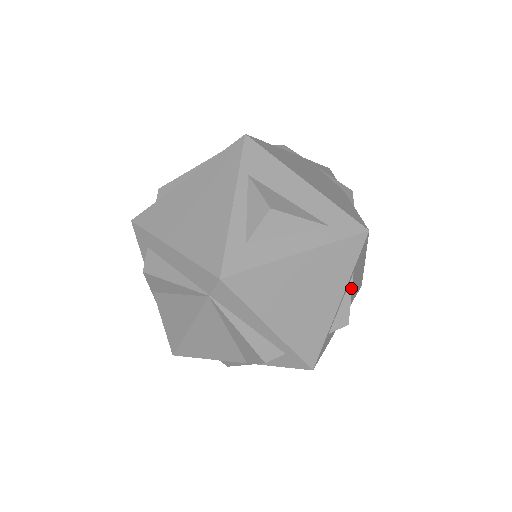
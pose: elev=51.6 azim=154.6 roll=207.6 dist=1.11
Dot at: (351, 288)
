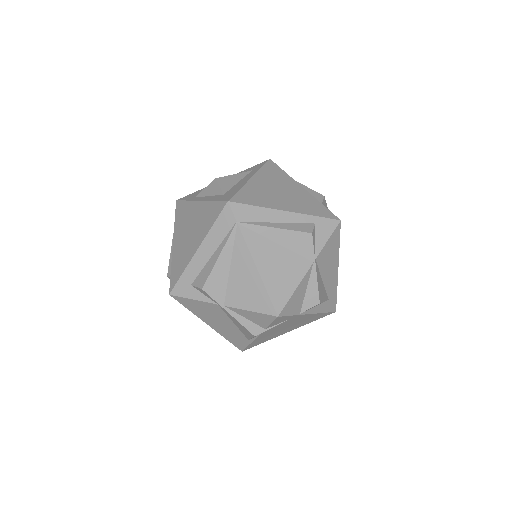
Dot at: (300, 184)
